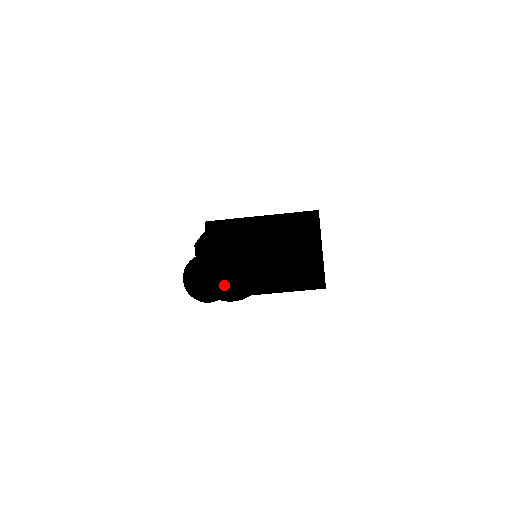
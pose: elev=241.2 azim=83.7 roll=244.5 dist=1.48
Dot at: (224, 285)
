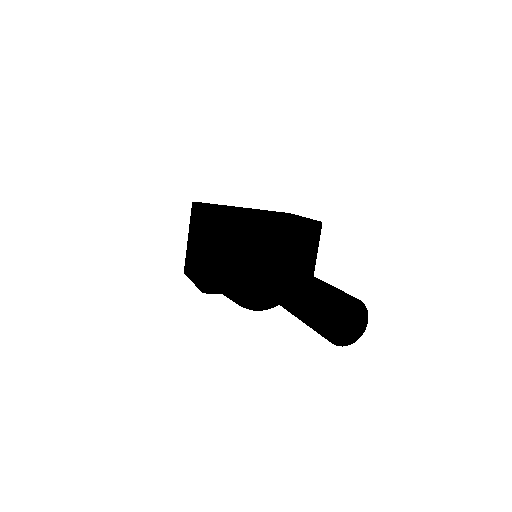
Dot at: (359, 330)
